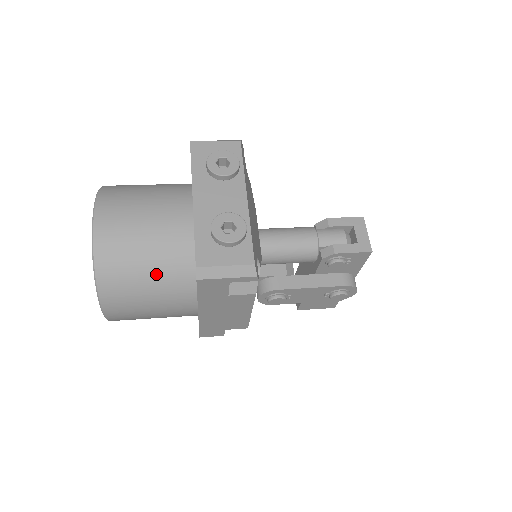
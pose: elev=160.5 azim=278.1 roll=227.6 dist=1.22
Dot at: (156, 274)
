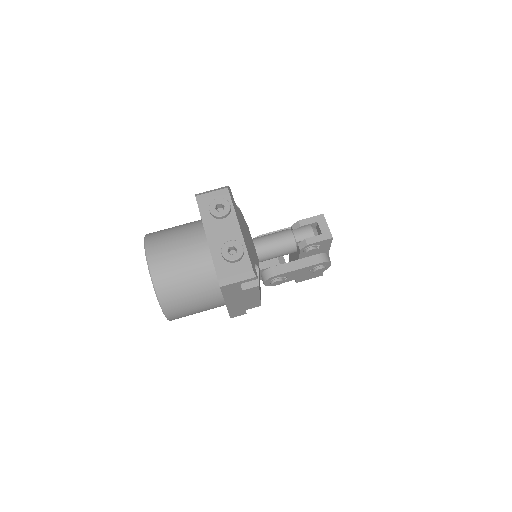
Dot at: (194, 287)
